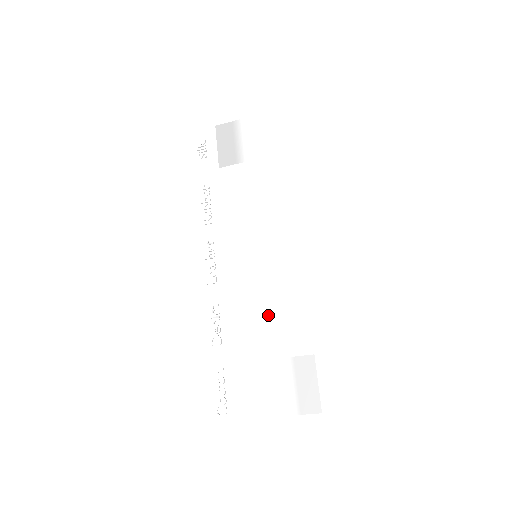
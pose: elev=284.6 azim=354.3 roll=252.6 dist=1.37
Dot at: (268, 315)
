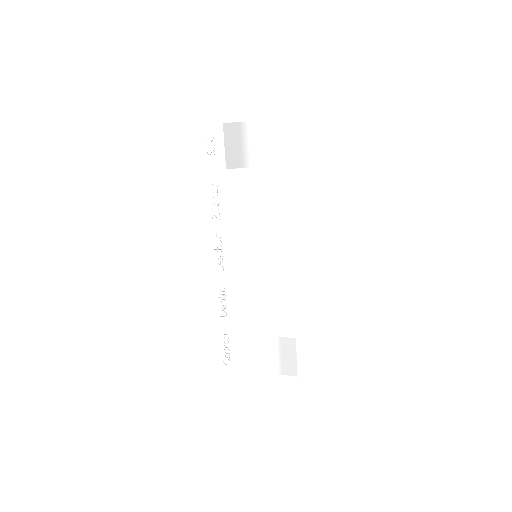
Dot at: (263, 304)
